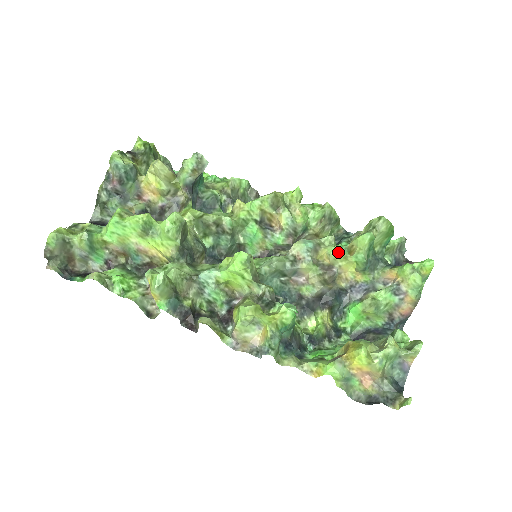
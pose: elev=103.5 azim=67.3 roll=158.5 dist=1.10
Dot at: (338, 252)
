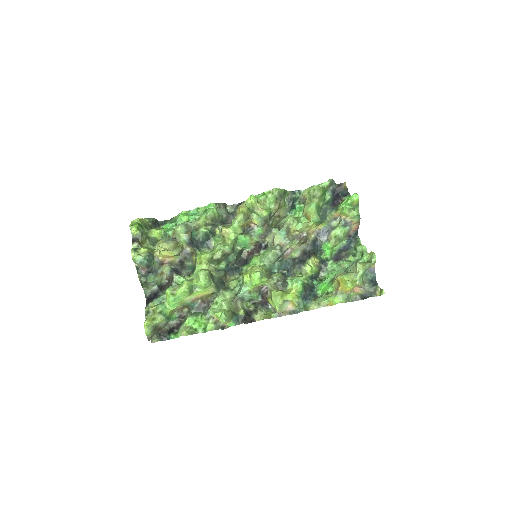
Dot at: (302, 227)
